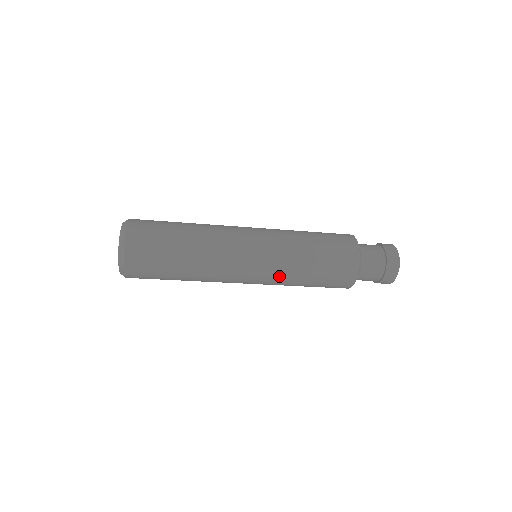
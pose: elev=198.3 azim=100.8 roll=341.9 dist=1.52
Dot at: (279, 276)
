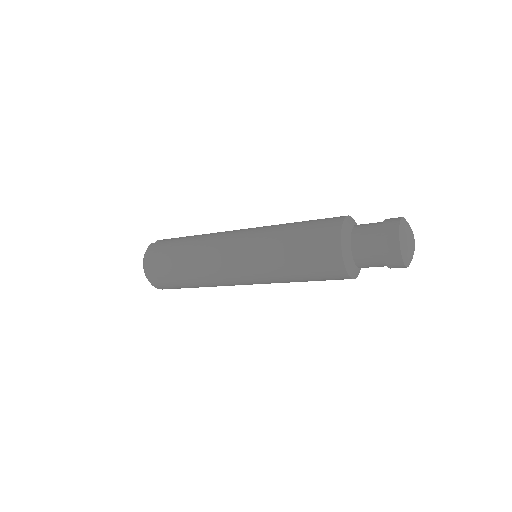
Dot at: occluded
